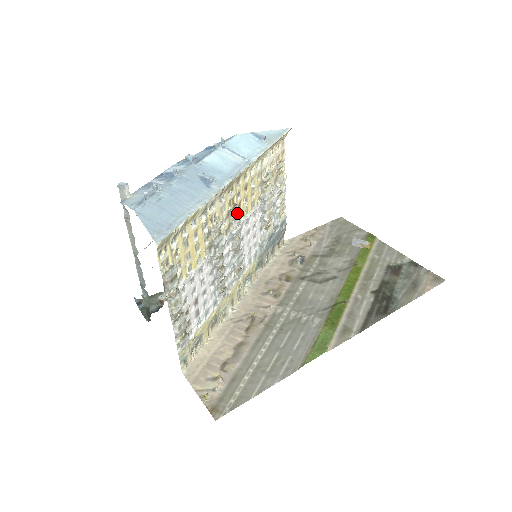
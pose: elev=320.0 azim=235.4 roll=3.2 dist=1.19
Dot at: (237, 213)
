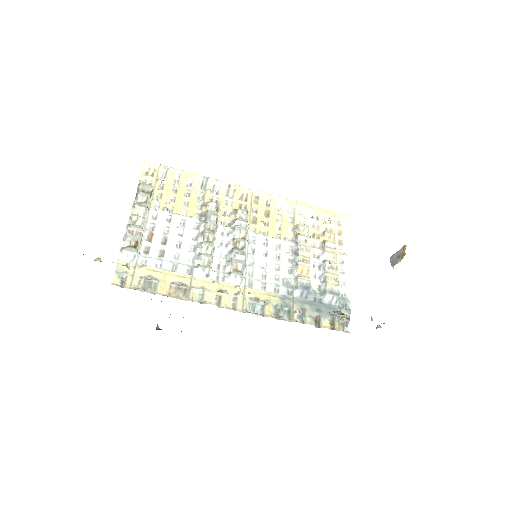
Dot at: (249, 223)
